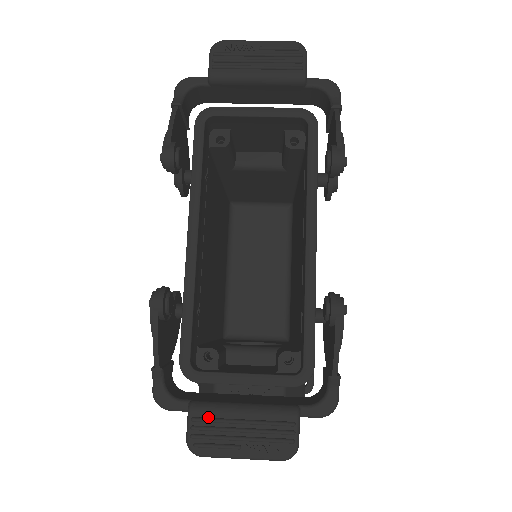
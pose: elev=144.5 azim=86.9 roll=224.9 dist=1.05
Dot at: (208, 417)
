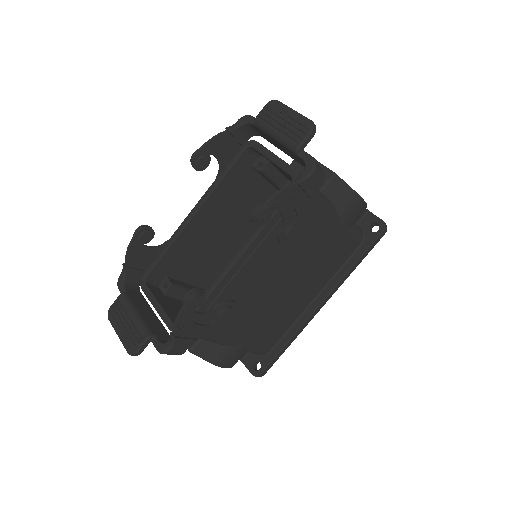
Dot at: (122, 304)
